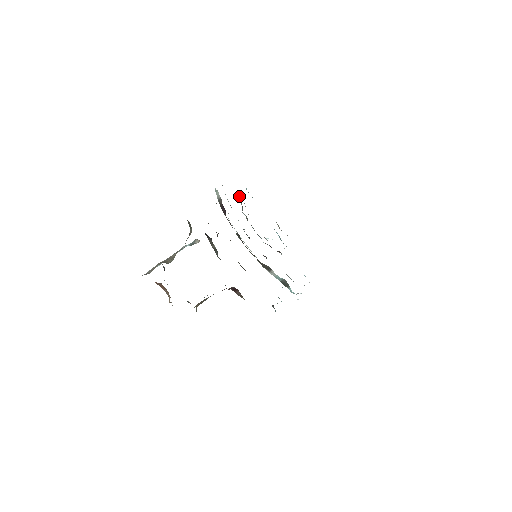
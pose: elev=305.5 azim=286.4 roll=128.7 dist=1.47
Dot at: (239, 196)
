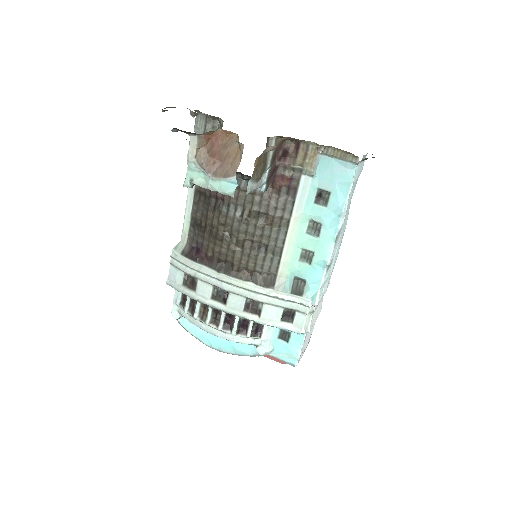
Dot at: (183, 303)
